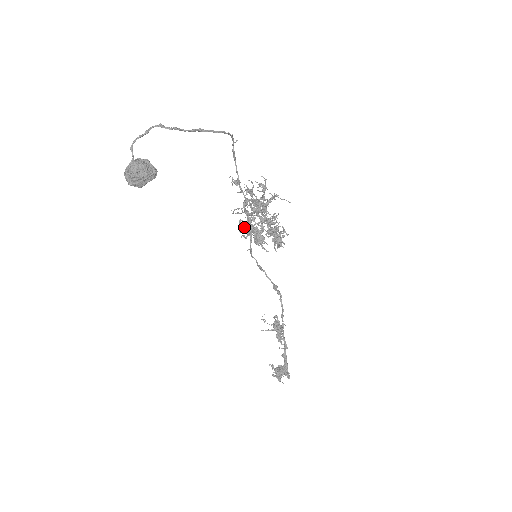
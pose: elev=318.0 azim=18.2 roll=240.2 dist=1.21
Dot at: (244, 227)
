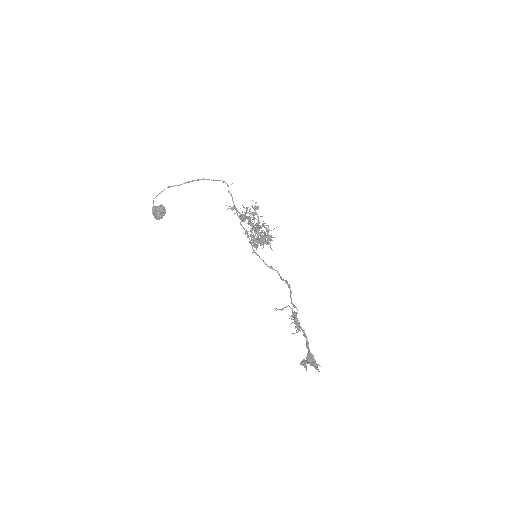
Dot at: occluded
